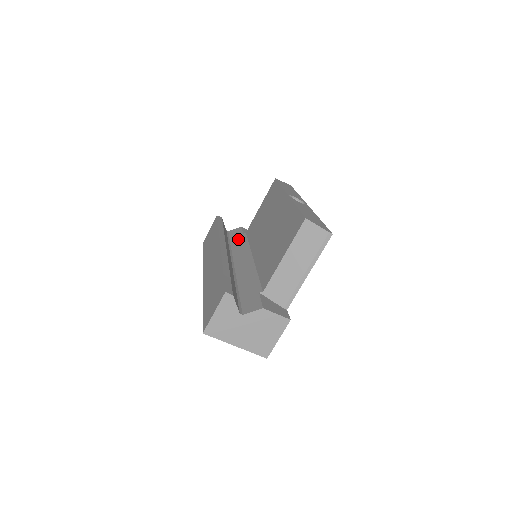
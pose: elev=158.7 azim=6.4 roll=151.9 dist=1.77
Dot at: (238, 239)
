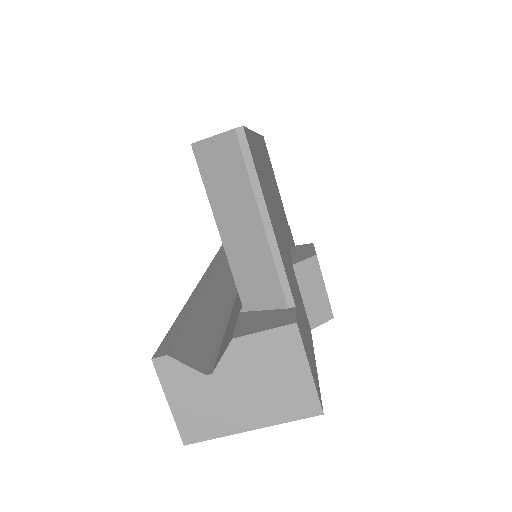
Dot at: occluded
